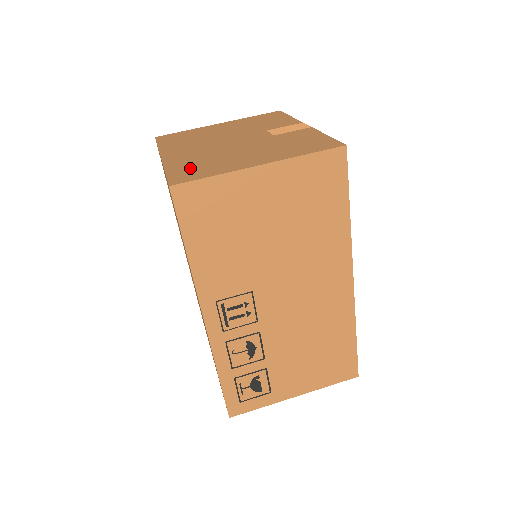
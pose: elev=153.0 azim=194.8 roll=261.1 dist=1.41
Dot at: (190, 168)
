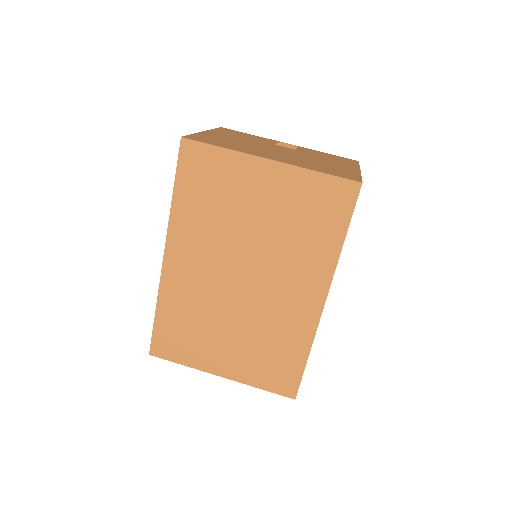
Dot at: (329, 170)
